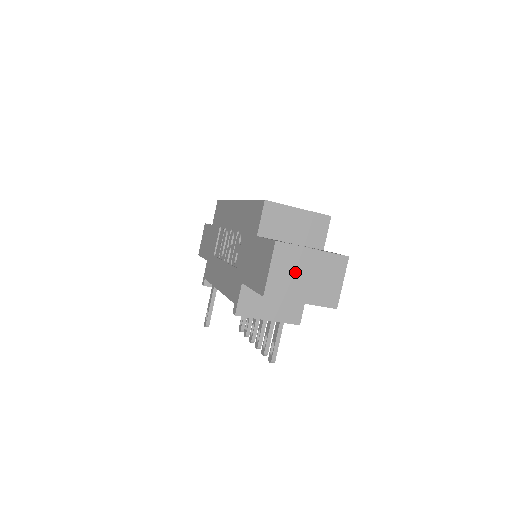
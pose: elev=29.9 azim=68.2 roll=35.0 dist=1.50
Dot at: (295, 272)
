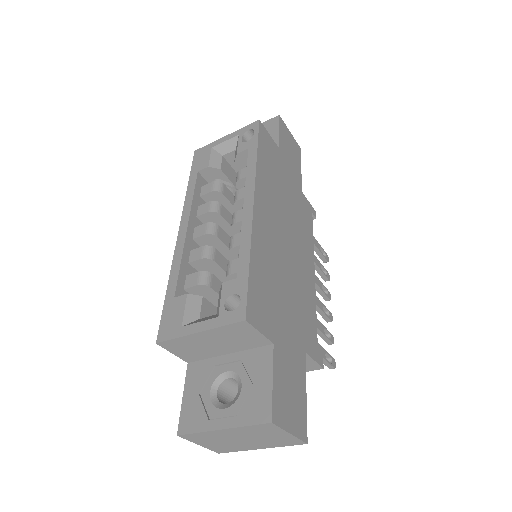
Dot at: (226, 441)
